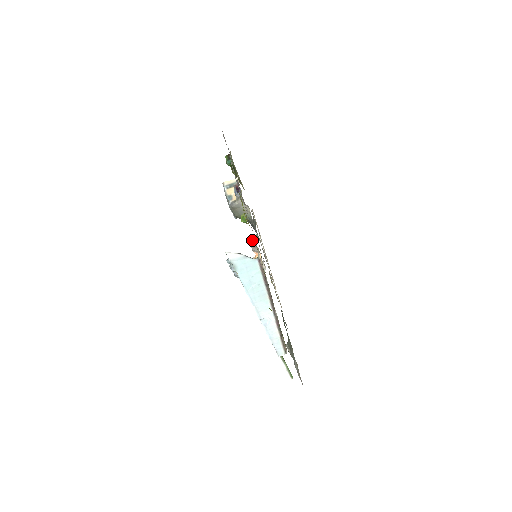
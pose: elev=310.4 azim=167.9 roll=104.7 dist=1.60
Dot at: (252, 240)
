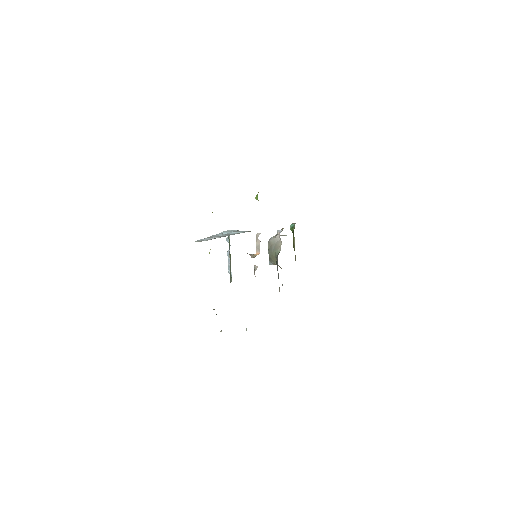
Dot at: (259, 233)
